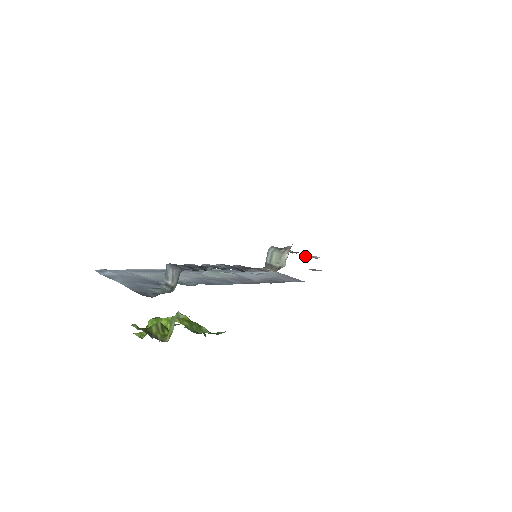
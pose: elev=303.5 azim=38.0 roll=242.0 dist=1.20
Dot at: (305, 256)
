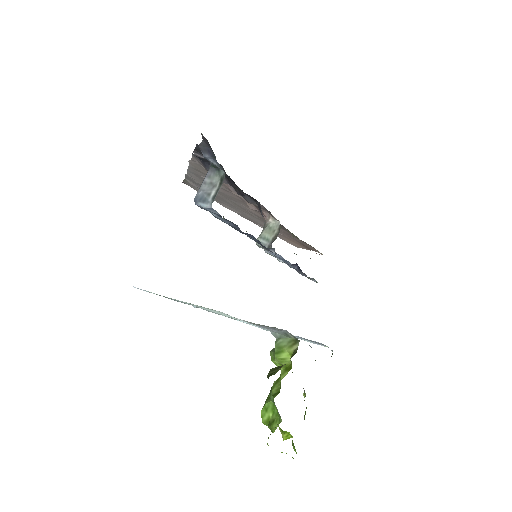
Dot at: occluded
